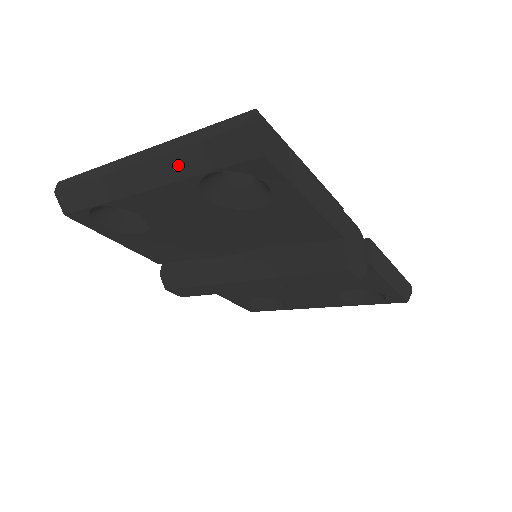
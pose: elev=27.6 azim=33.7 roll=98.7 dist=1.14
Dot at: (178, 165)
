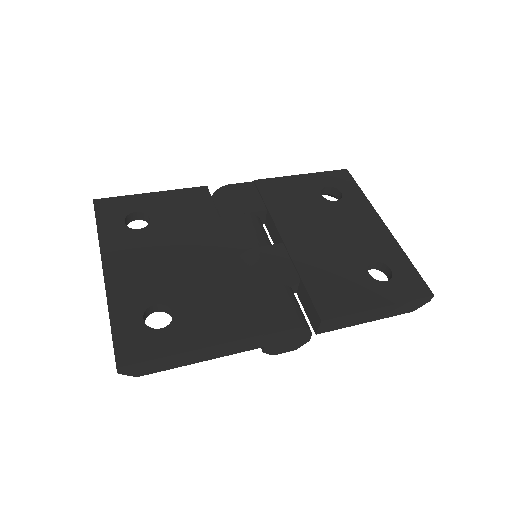
Dot at: occluded
